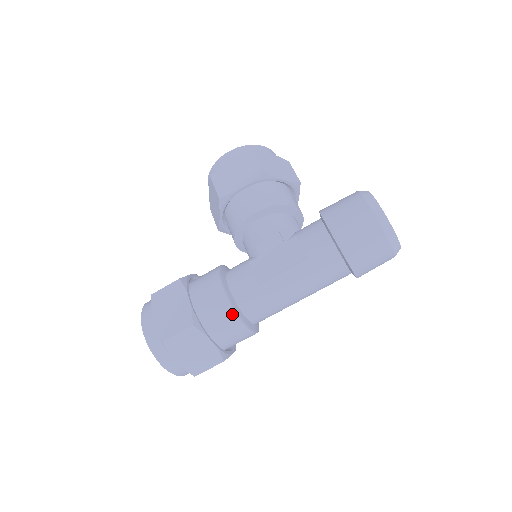
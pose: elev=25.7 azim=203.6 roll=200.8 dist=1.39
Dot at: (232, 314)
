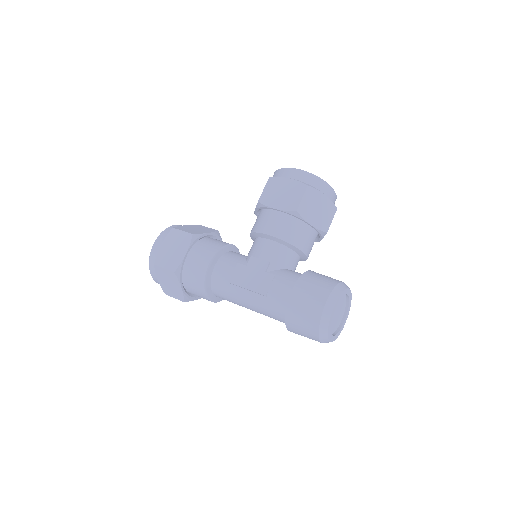
Dot at: (202, 285)
